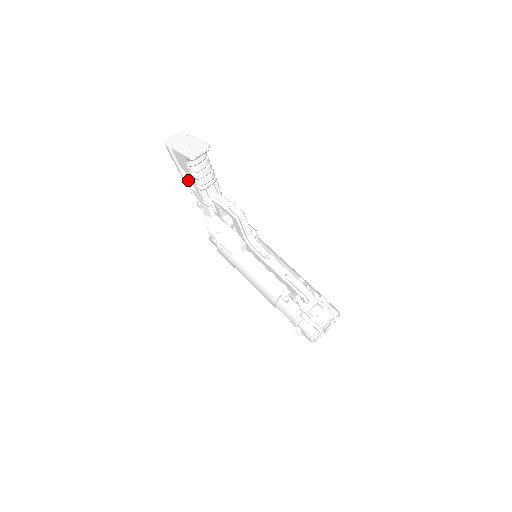
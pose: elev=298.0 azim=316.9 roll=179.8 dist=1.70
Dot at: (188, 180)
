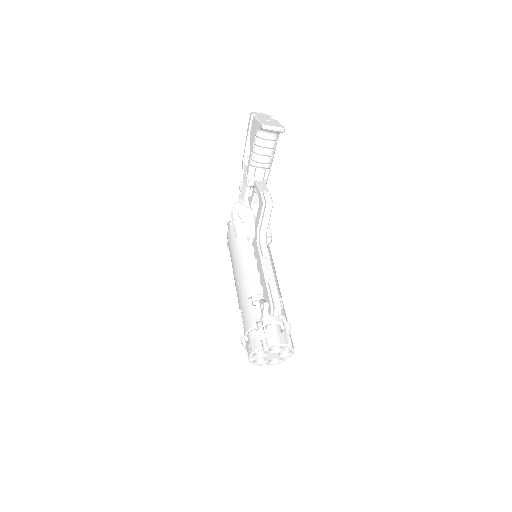
Dot at: occluded
